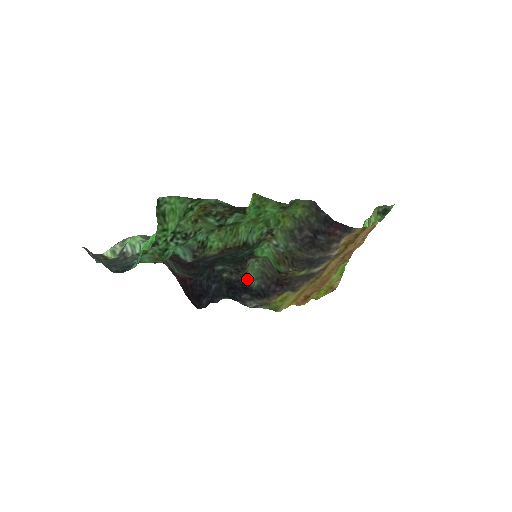
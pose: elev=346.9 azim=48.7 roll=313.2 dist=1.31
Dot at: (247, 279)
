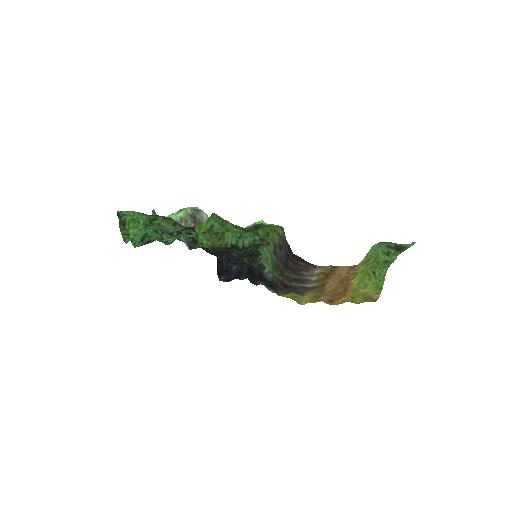
Dot at: (264, 269)
